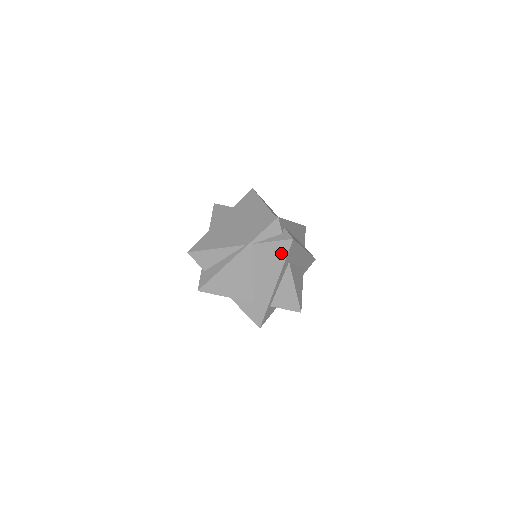
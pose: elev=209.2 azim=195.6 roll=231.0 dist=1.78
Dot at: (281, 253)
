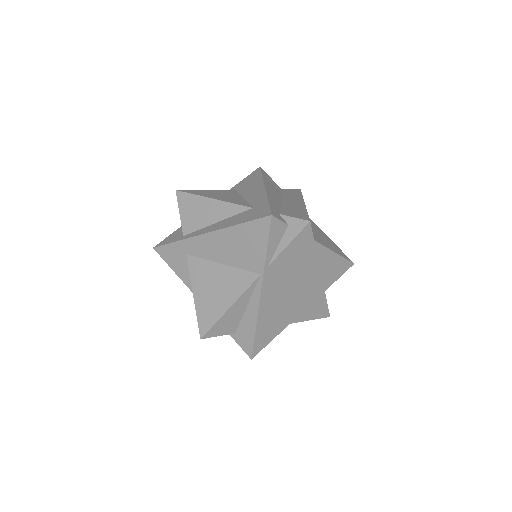
Dot at: (306, 245)
